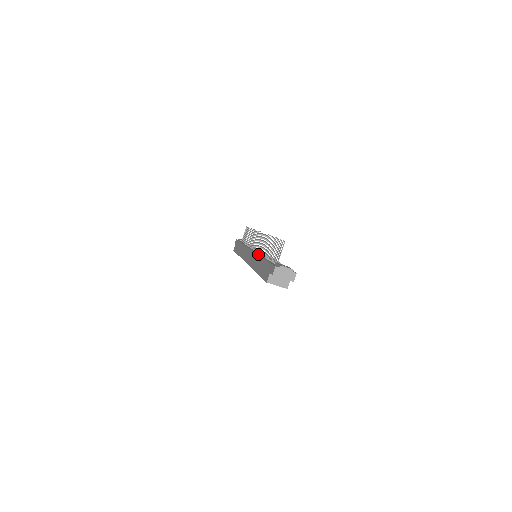
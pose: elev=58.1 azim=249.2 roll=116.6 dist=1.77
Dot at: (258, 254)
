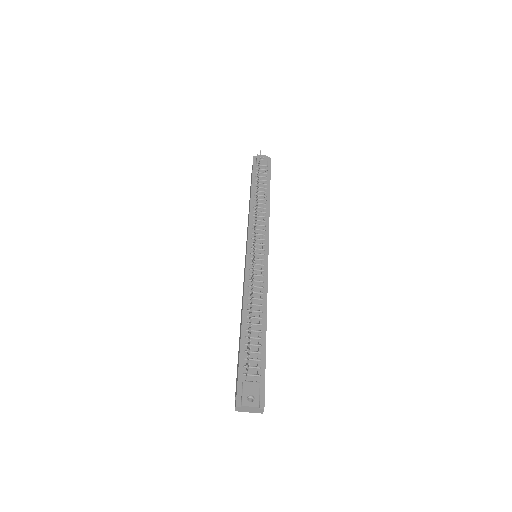
Dot at: (243, 301)
